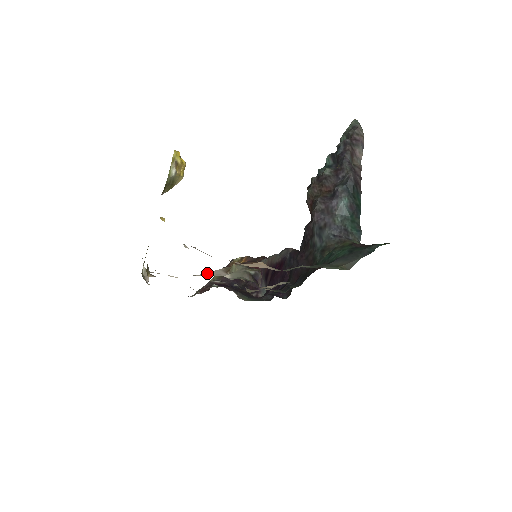
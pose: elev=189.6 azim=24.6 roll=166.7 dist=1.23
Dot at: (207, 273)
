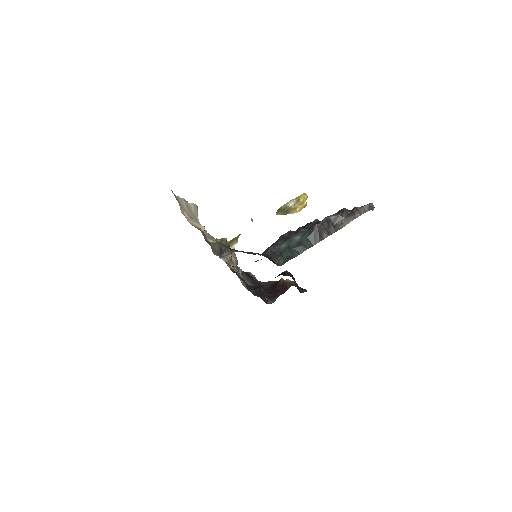
Dot at: occluded
